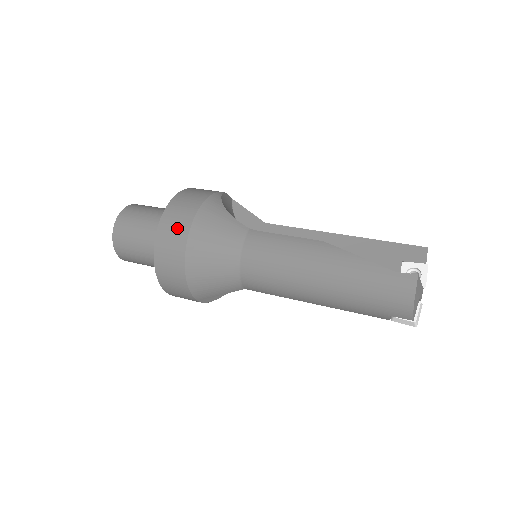
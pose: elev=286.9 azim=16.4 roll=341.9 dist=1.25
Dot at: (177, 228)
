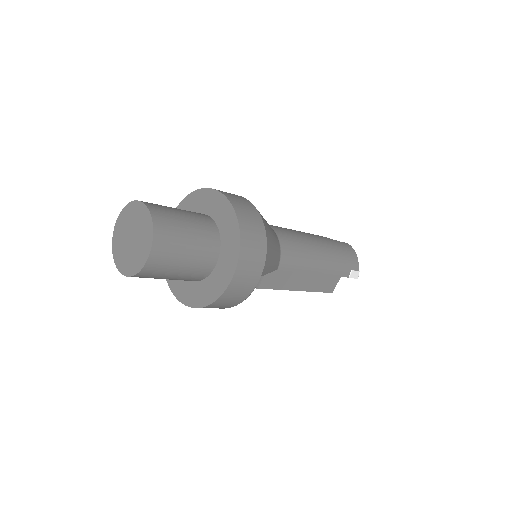
Dot at: (239, 197)
